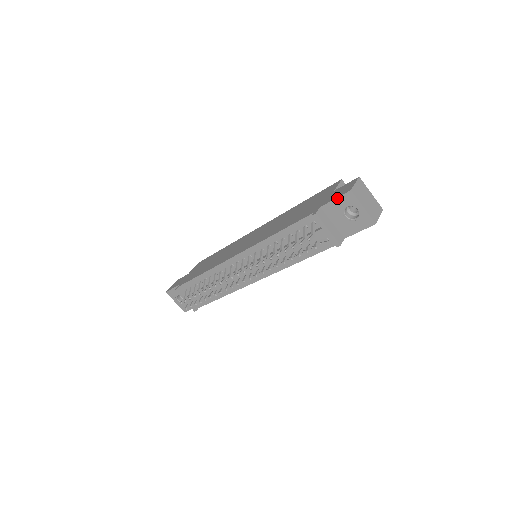
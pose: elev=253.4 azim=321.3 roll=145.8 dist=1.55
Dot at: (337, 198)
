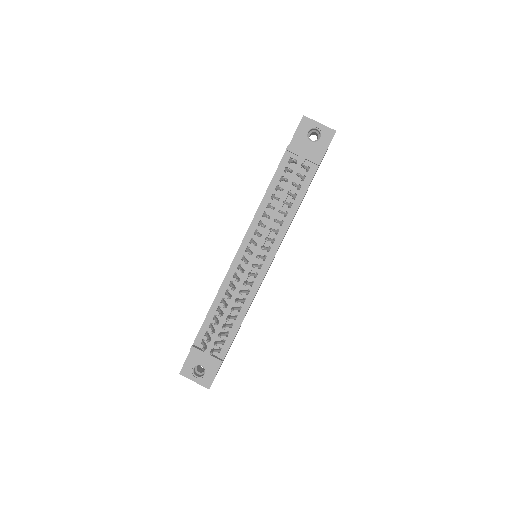
Dot at: (297, 129)
